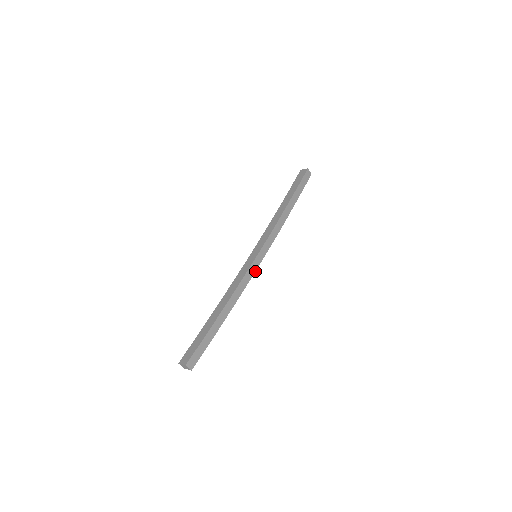
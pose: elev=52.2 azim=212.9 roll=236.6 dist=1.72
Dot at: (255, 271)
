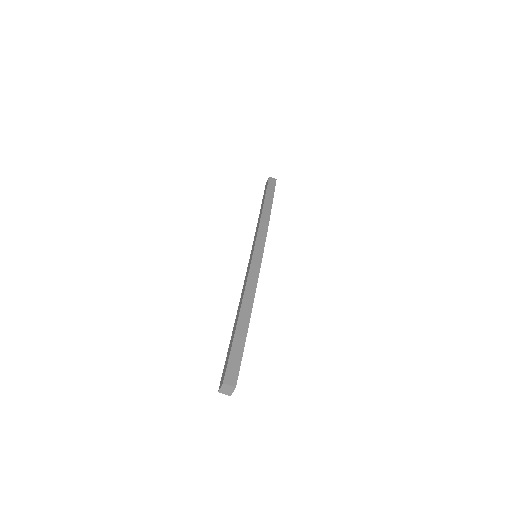
Dot at: (260, 265)
